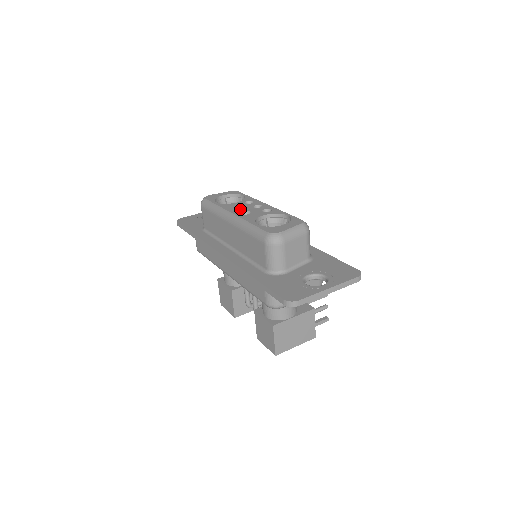
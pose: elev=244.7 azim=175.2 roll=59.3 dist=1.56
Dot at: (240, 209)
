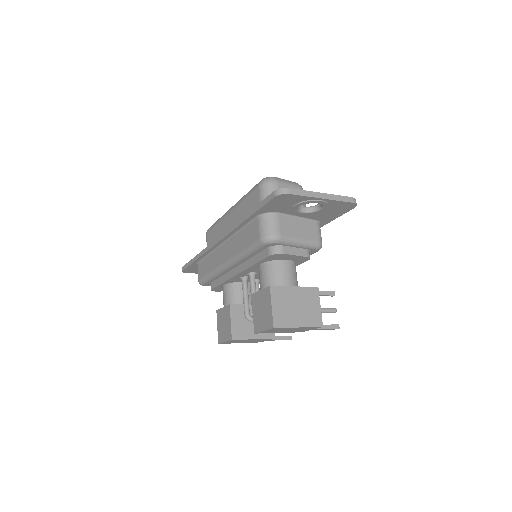
Dot at: occluded
